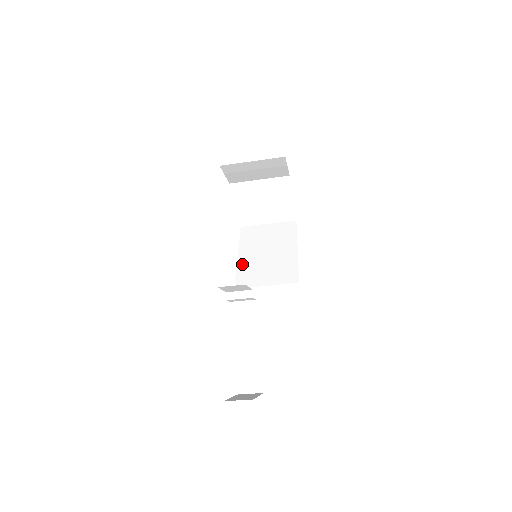
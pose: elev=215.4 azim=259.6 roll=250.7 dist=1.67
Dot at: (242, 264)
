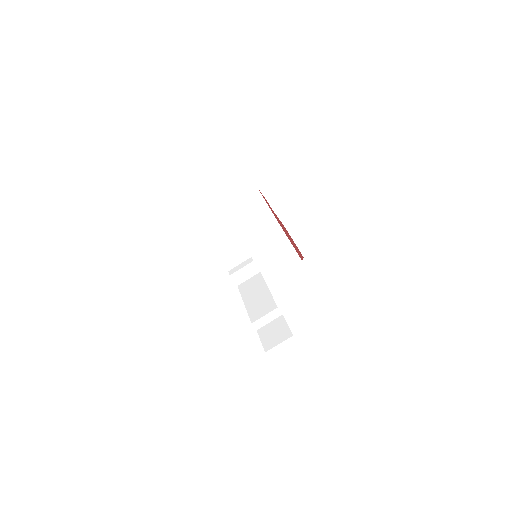
Dot at: occluded
